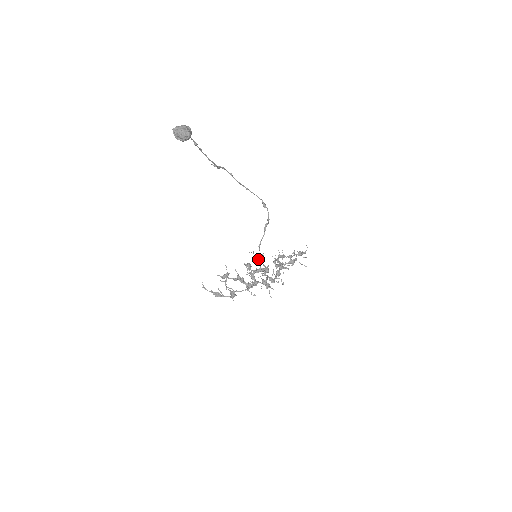
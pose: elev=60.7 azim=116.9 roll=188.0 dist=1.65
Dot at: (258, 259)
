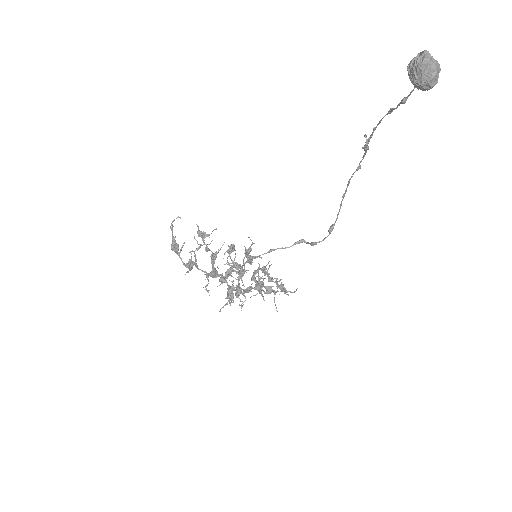
Dot at: (250, 256)
